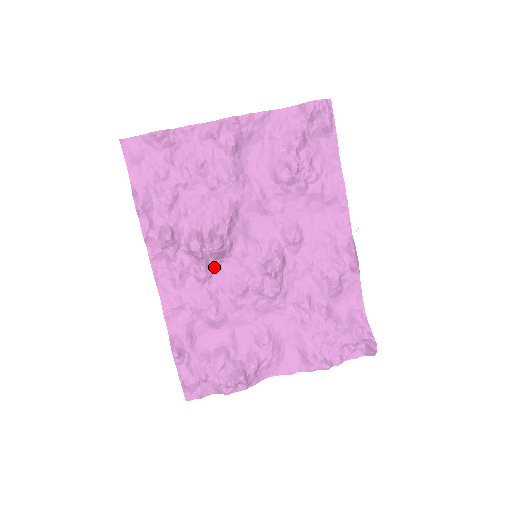
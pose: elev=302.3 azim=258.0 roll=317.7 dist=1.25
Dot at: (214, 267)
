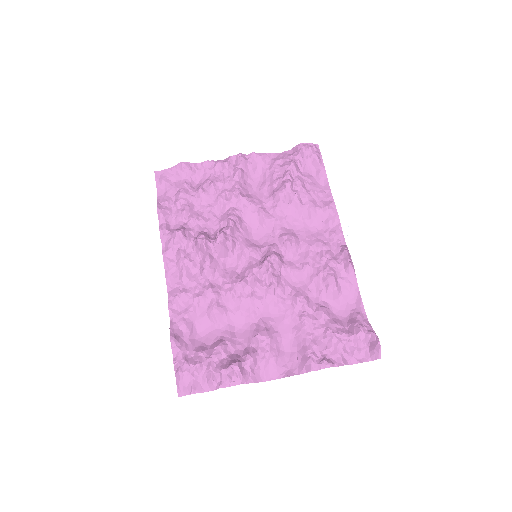
Dot at: (218, 265)
